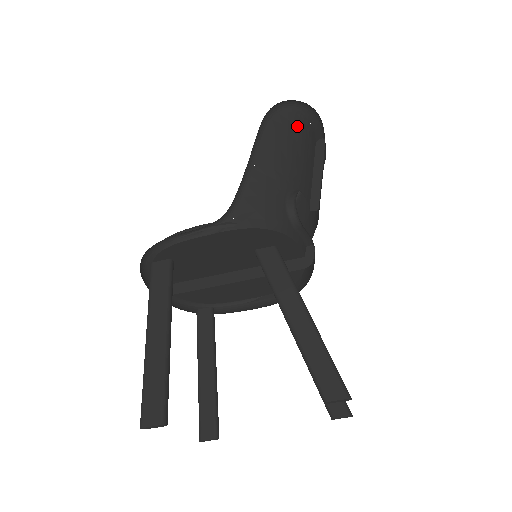
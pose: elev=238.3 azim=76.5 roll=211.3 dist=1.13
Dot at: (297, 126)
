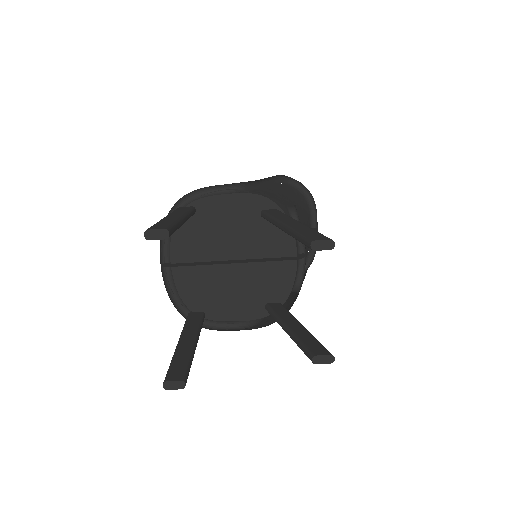
Dot at: (299, 196)
